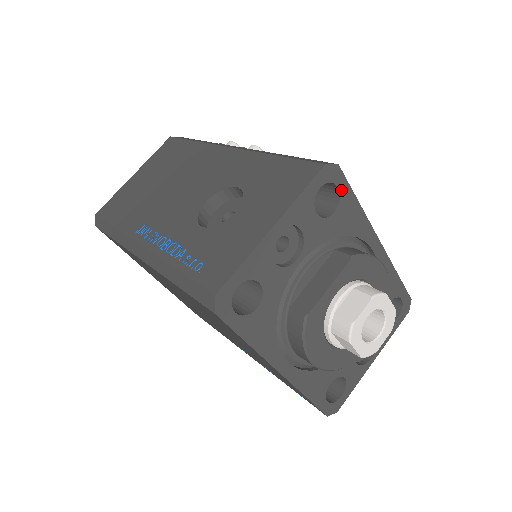
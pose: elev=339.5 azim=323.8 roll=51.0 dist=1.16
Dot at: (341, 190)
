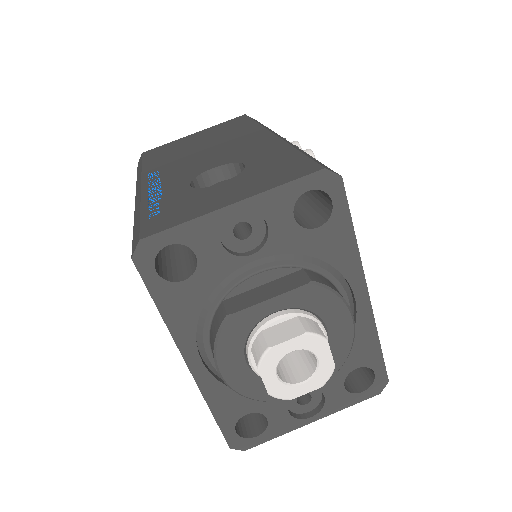
Dot at: (335, 207)
